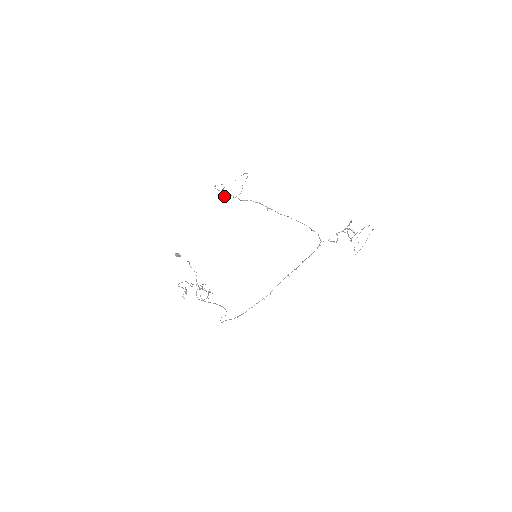
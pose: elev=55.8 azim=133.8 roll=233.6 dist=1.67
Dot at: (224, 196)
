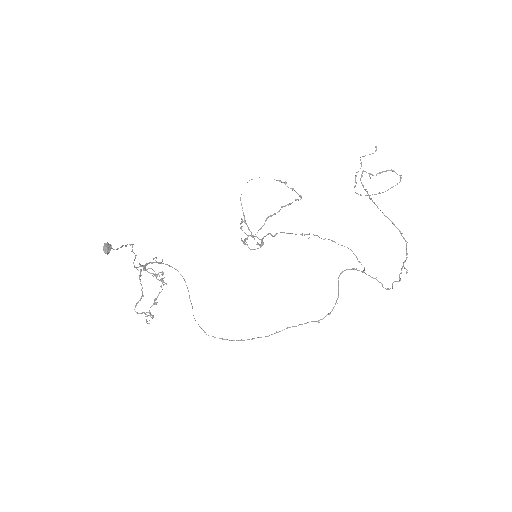
Dot at: occluded
